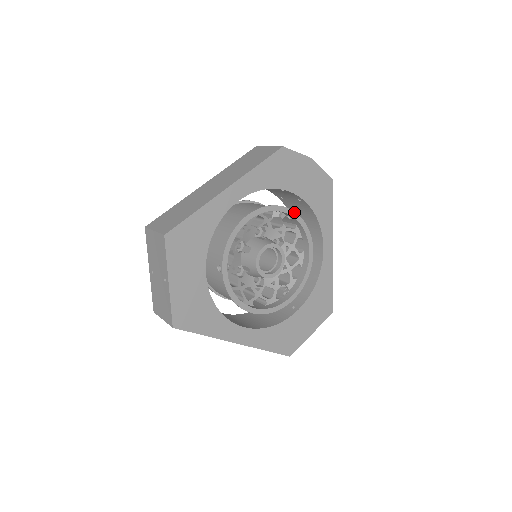
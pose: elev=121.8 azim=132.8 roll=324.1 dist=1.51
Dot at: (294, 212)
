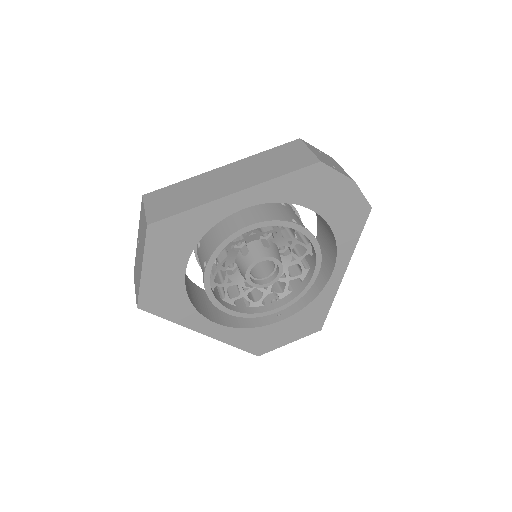
Dot at: (309, 232)
